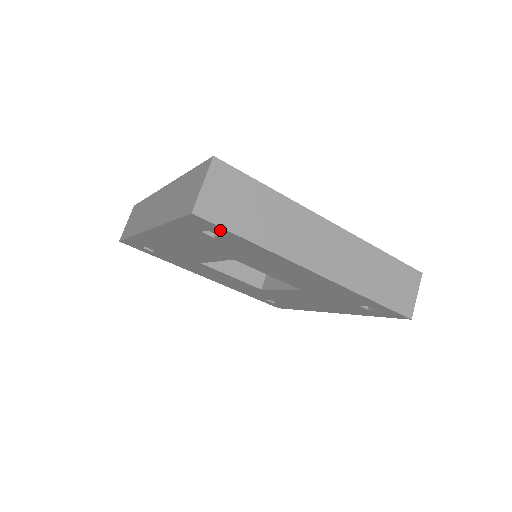
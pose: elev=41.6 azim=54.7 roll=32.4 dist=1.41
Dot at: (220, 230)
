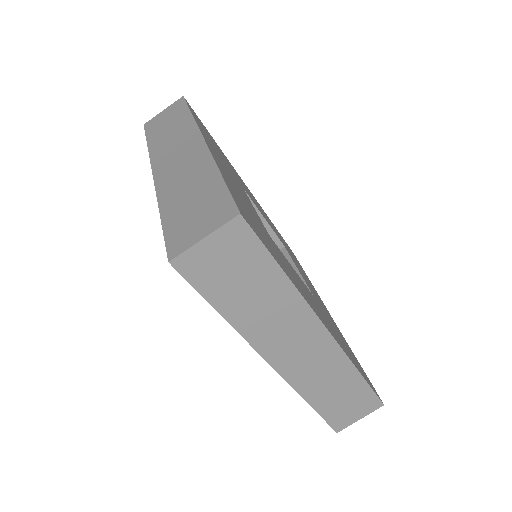
Dot at: occluded
